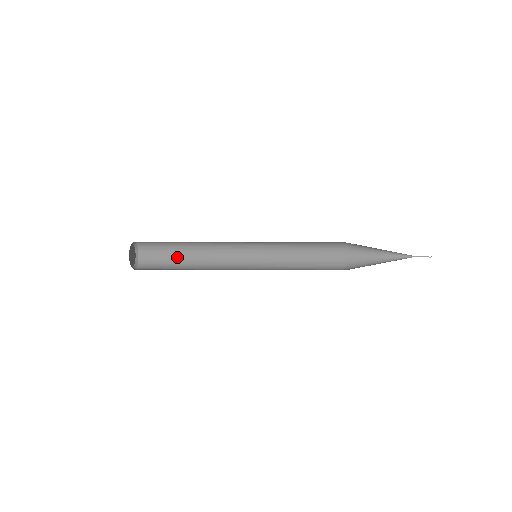
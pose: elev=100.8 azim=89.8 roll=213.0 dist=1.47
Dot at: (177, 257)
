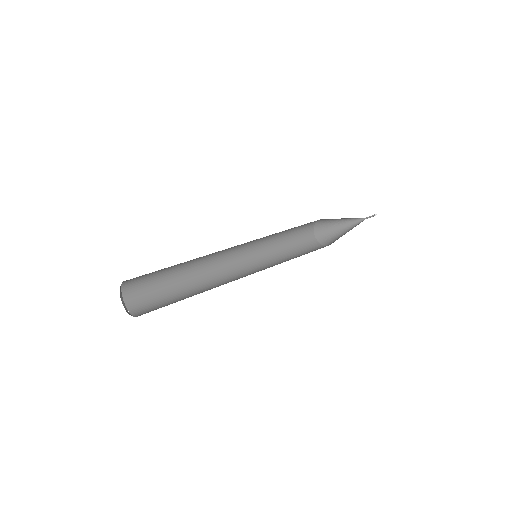
Dot at: occluded
